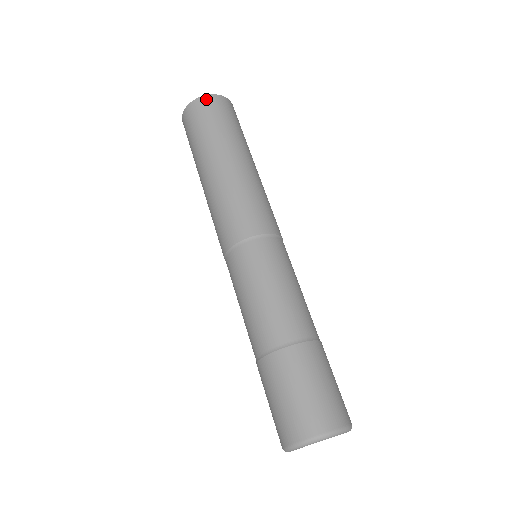
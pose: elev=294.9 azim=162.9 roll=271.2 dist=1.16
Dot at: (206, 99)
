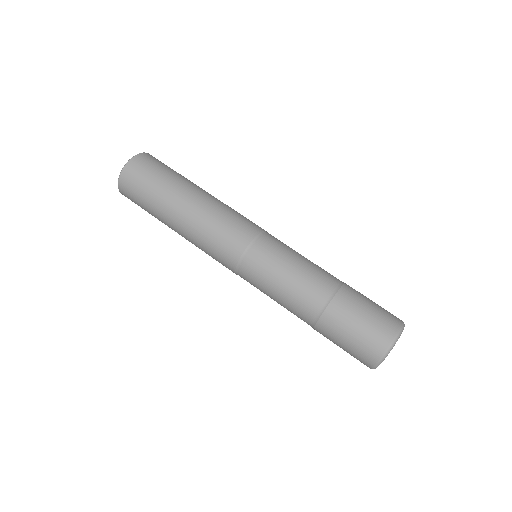
Dot at: (129, 167)
